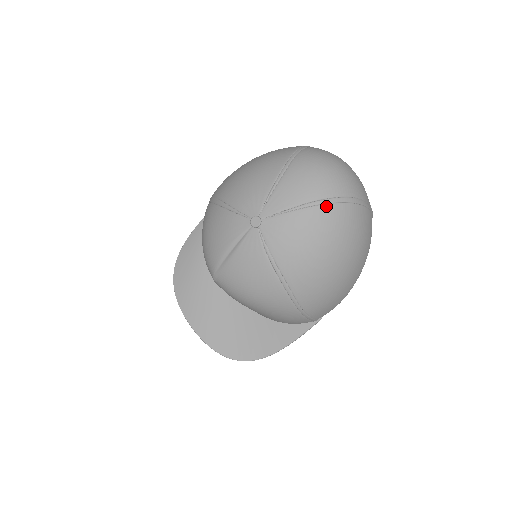
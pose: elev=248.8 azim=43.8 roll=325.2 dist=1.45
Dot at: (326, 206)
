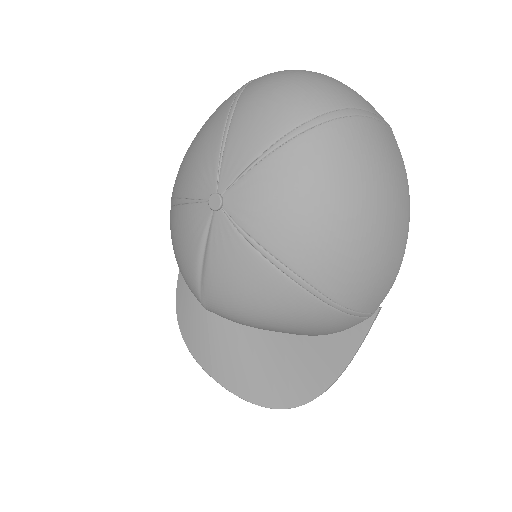
Dot at: (304, 135)
